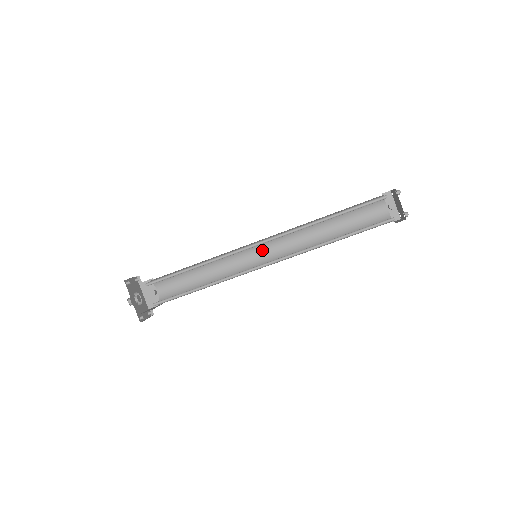
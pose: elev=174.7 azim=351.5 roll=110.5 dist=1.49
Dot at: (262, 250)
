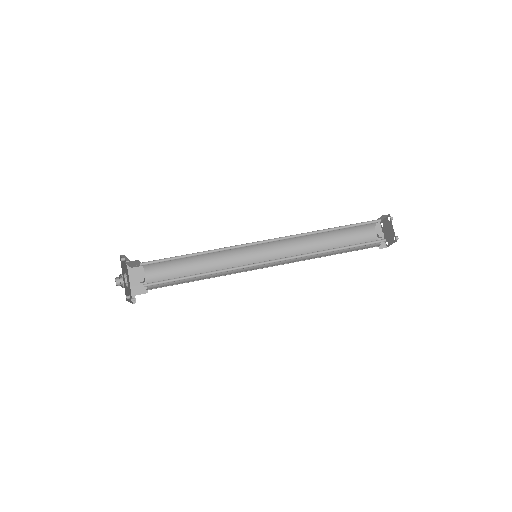
Dot at: (260, 255)
